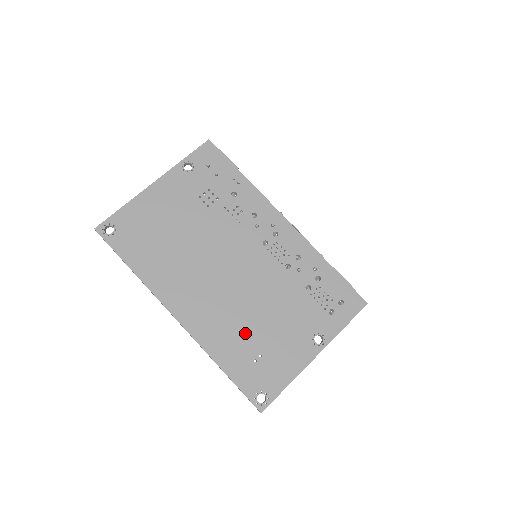
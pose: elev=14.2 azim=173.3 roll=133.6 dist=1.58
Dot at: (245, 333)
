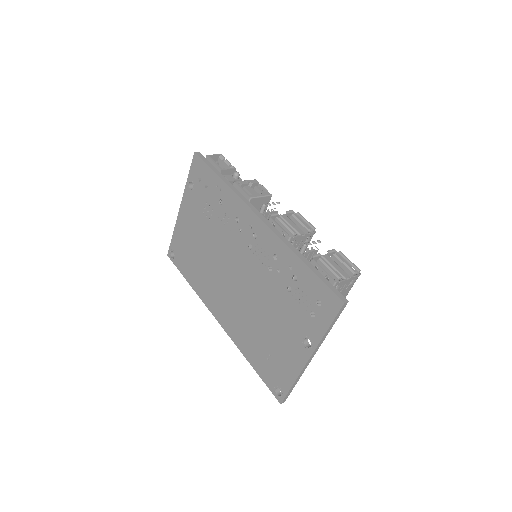
Dot at: (256, 334)
